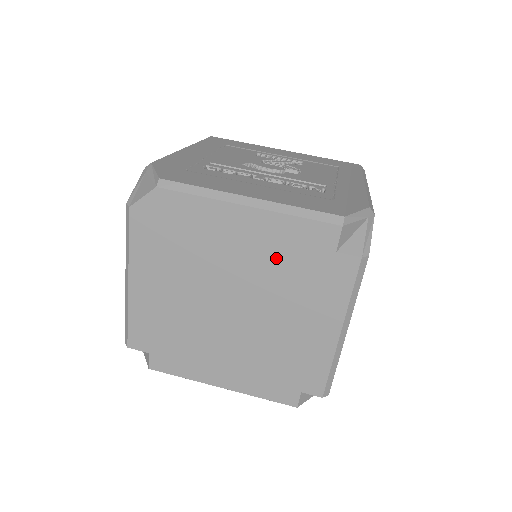
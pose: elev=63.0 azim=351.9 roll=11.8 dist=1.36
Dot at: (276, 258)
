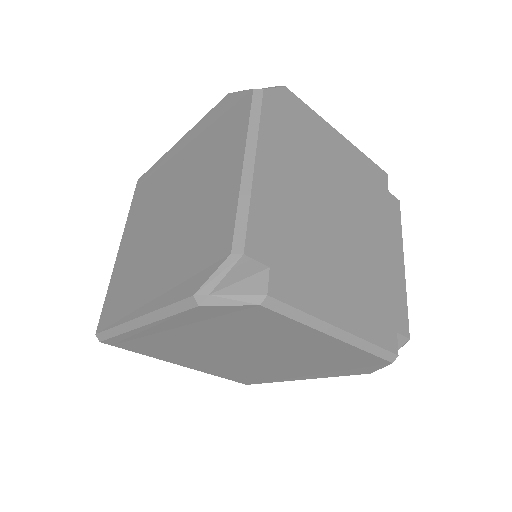
Dot at: (362, 183)
